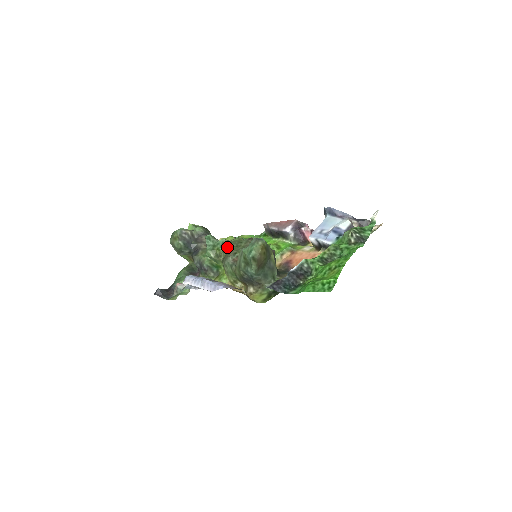
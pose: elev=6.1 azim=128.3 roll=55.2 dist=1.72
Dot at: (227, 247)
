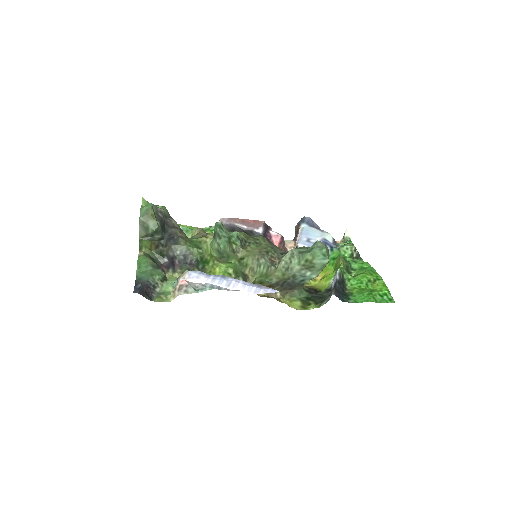
Dot at: (242, 242)
